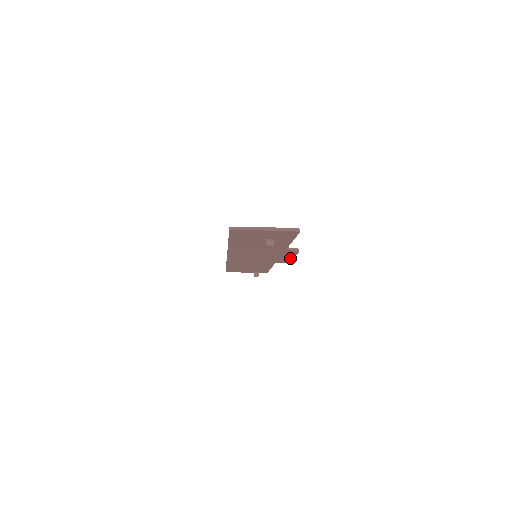
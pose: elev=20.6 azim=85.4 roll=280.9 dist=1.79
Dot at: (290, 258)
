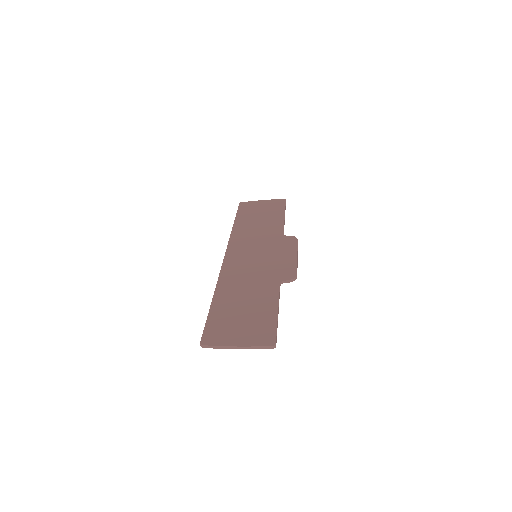
Dot at: occluded
